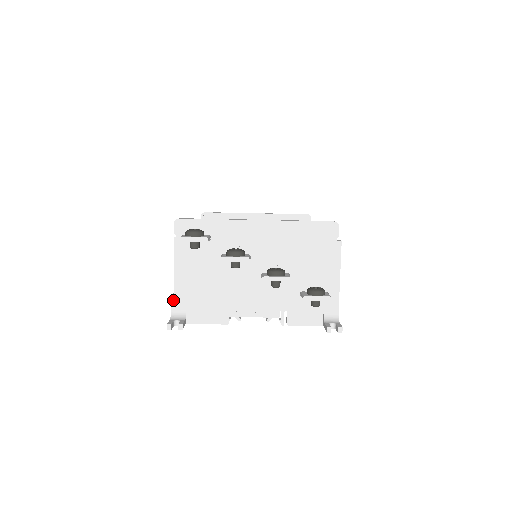
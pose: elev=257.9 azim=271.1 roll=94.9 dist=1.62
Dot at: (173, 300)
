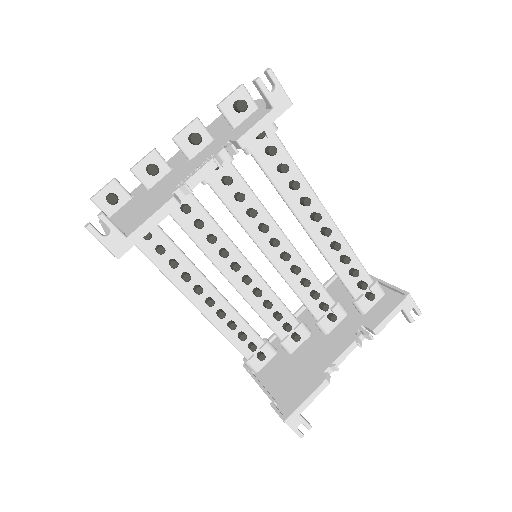
Dot at: occluded
